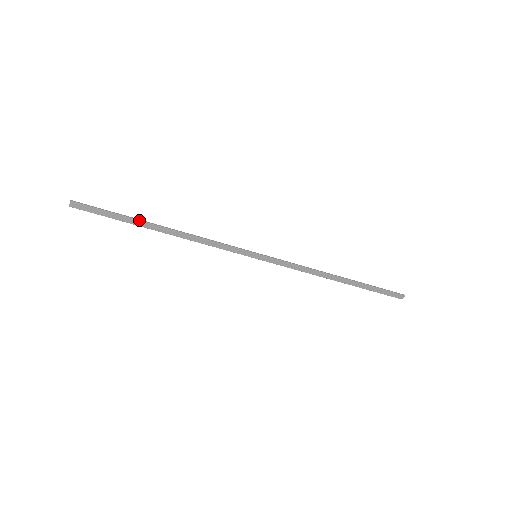
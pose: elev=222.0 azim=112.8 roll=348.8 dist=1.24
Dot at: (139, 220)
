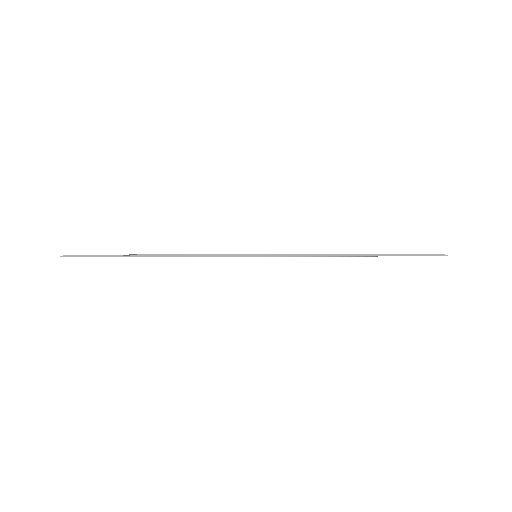
Dot at: occluded
